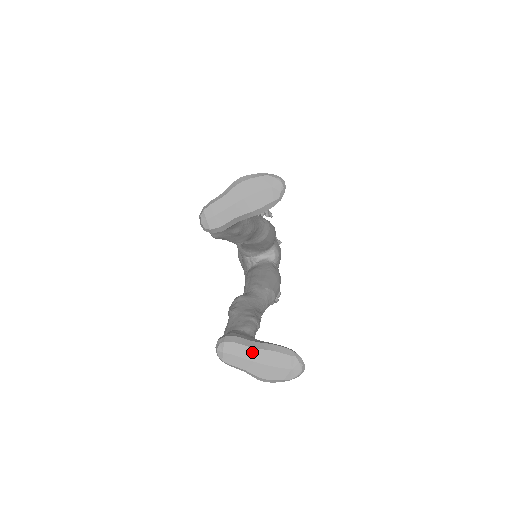
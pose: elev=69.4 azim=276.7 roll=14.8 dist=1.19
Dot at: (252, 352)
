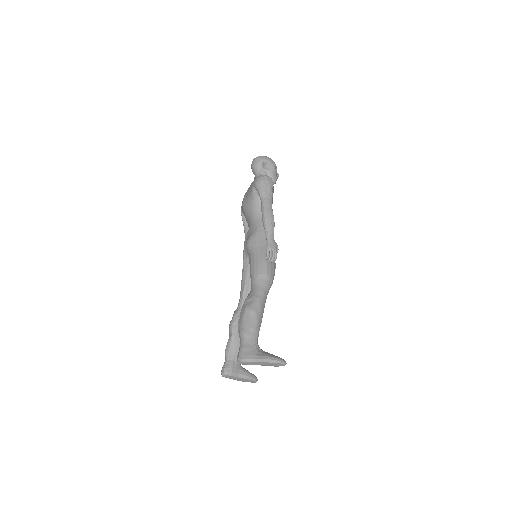
Dot at: (237, 378)
